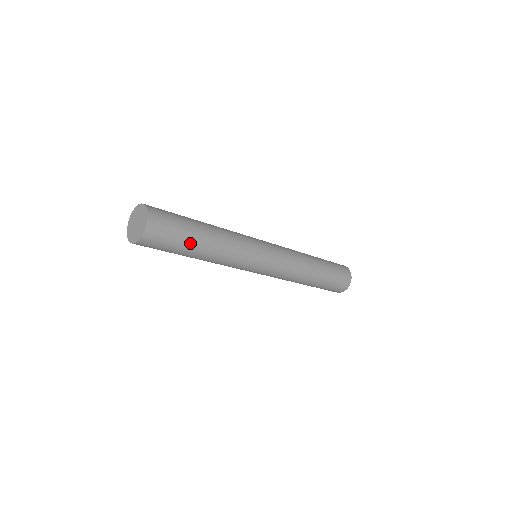
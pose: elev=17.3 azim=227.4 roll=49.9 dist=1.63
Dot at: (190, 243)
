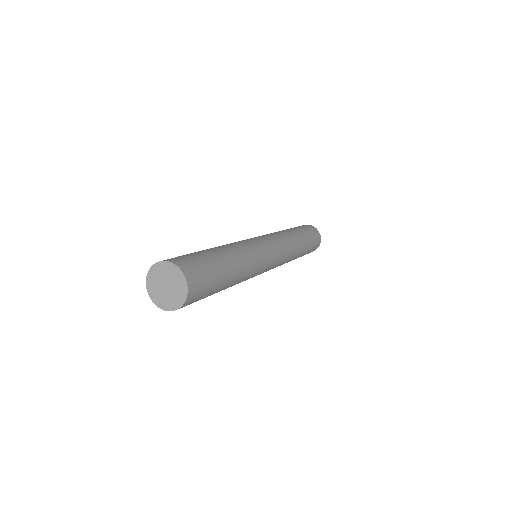
Dot at: occluded
